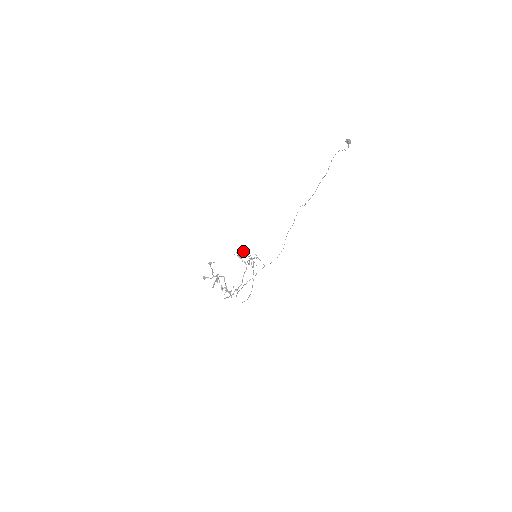
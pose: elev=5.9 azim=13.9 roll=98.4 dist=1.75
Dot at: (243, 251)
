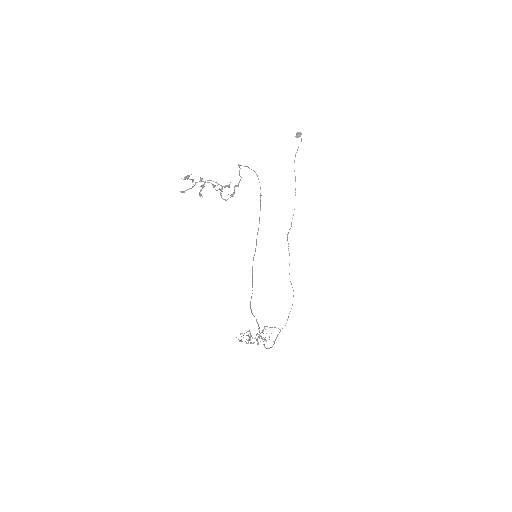
Dot at: (242, 333)
